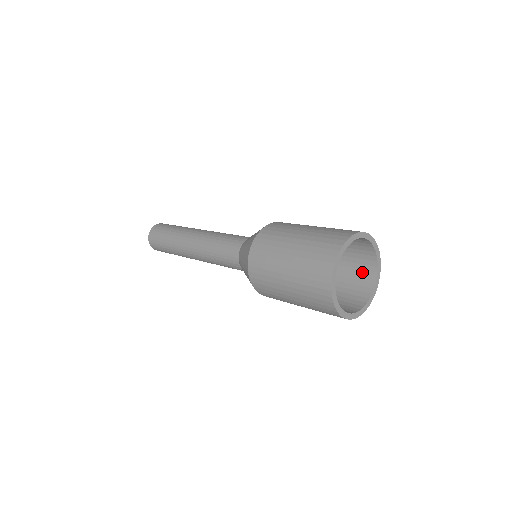
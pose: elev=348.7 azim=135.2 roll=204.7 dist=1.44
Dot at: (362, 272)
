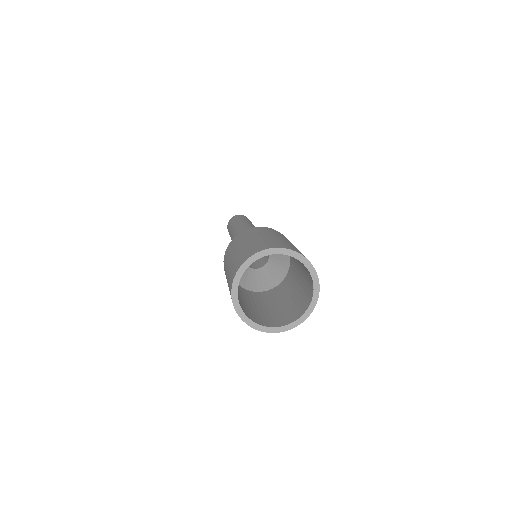
Dot at: (308, 281)
